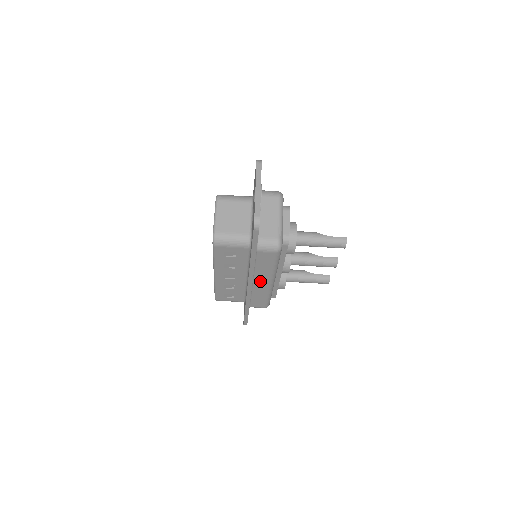
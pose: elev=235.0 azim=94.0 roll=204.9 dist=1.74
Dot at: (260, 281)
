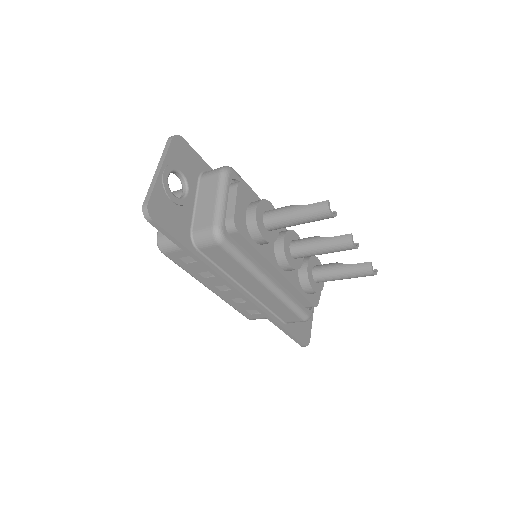
Dot at: (252, 287)
